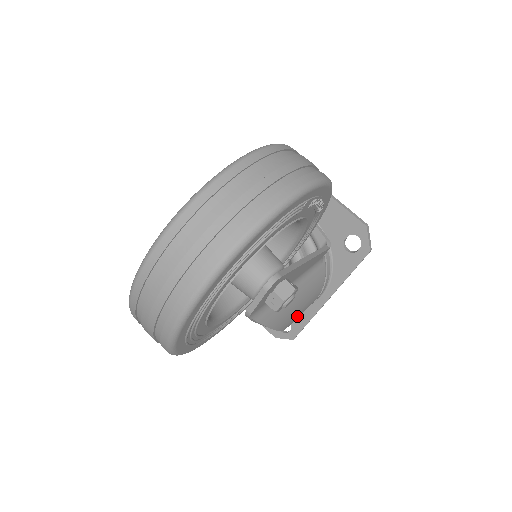
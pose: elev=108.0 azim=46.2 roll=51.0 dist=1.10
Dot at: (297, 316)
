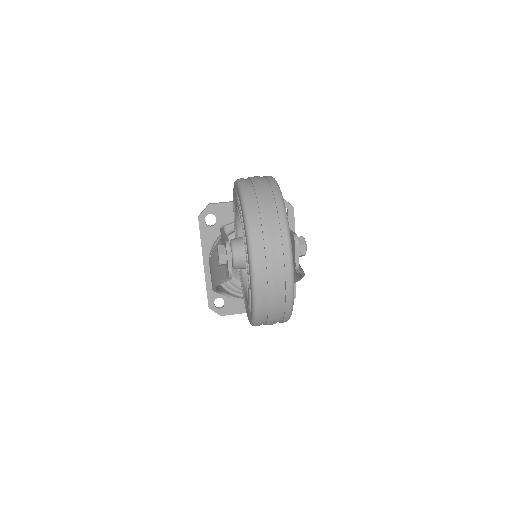
Dot at: occluded
